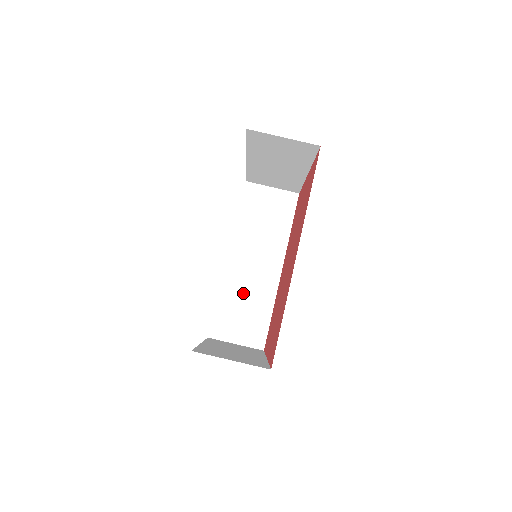
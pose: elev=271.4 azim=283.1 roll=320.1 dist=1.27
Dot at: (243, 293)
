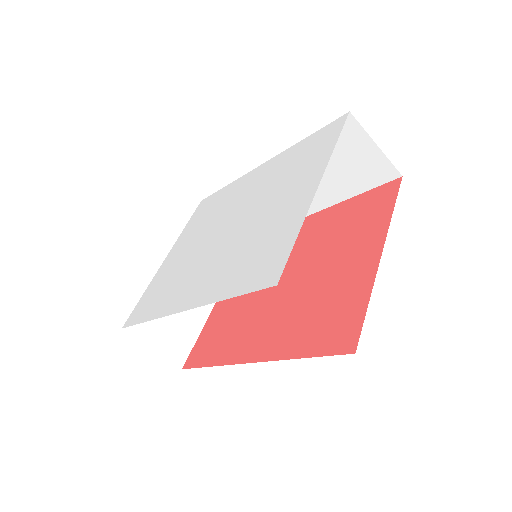
Dot at: occluded
